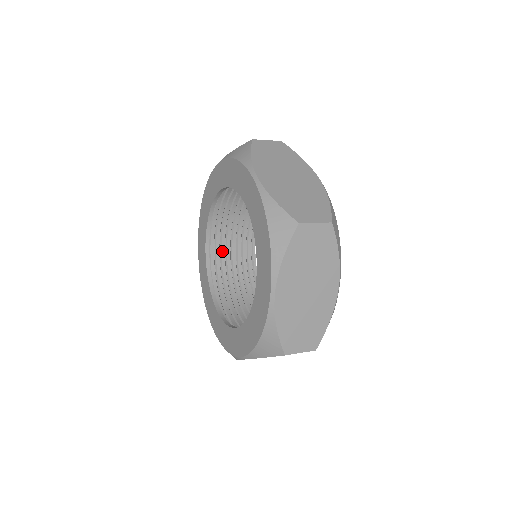
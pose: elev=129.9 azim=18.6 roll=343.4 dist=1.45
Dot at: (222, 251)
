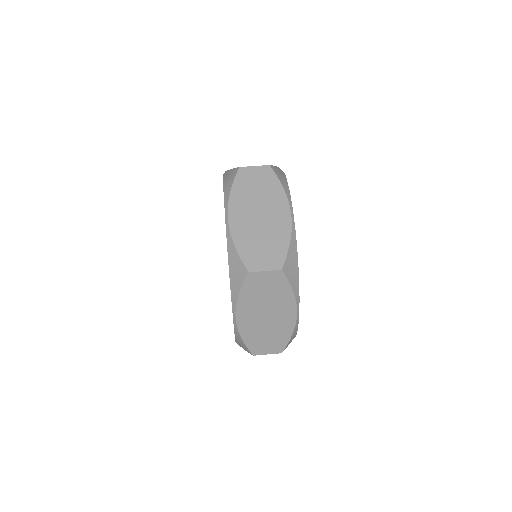
Dot at: occluded
